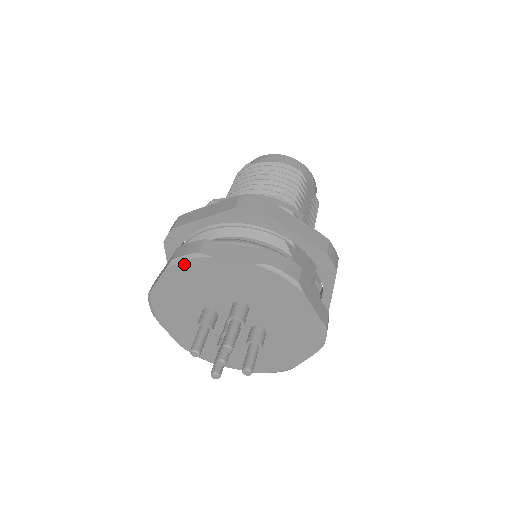
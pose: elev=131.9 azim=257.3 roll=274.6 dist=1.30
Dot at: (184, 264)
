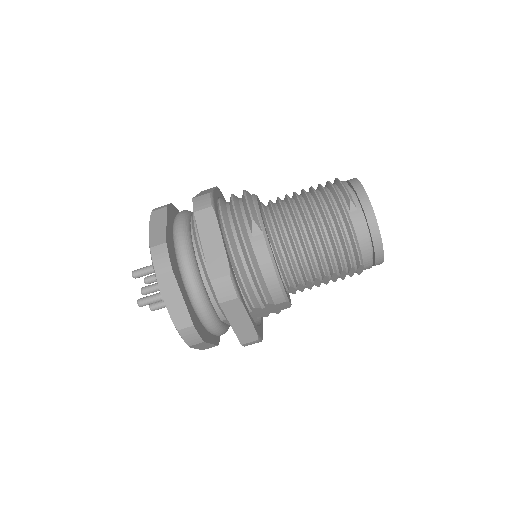
Dot at: occluded
